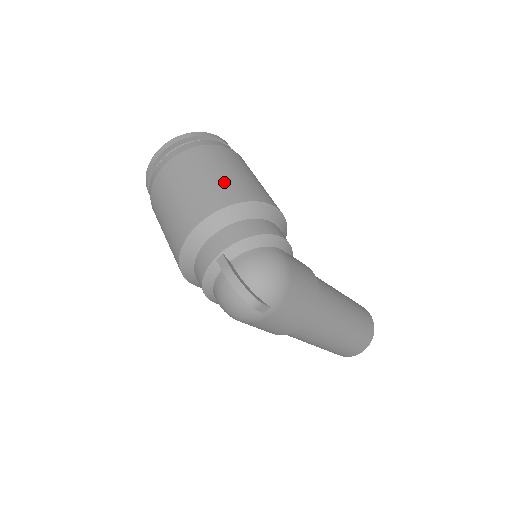
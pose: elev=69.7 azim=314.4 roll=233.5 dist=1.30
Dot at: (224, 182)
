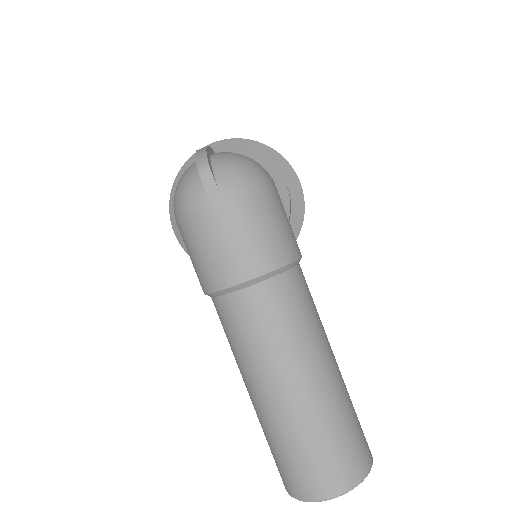
Dot at: occluded
